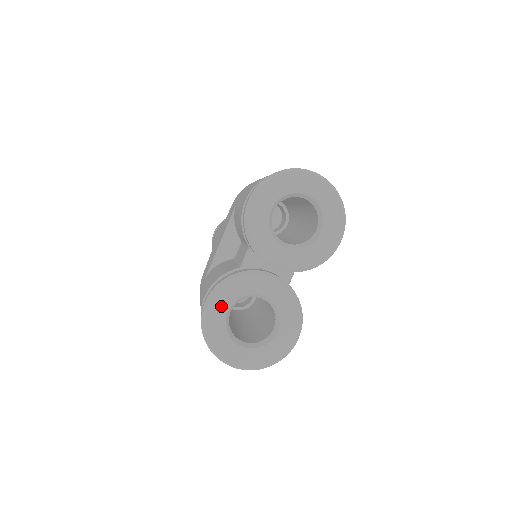
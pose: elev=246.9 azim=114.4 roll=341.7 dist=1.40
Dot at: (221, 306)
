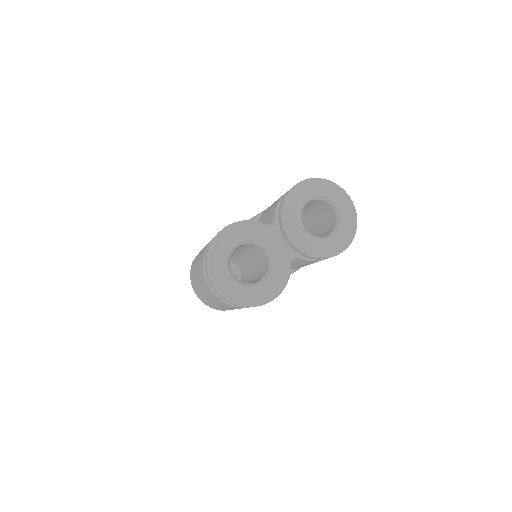
Dot at: (236, 236)
